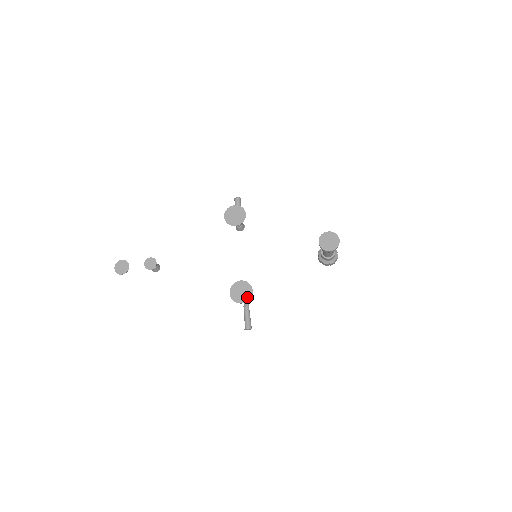
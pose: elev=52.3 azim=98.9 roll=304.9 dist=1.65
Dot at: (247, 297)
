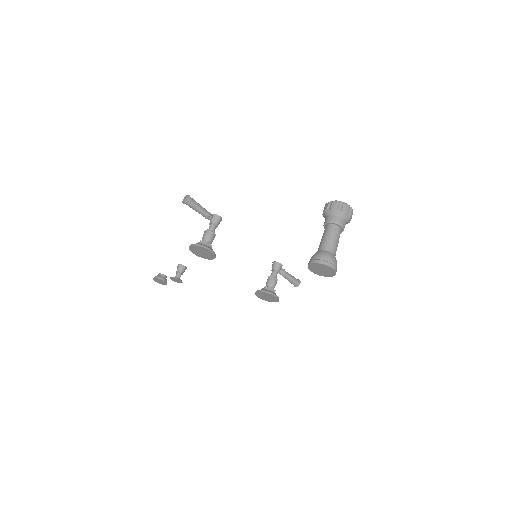
Dot at: (275, 300)
